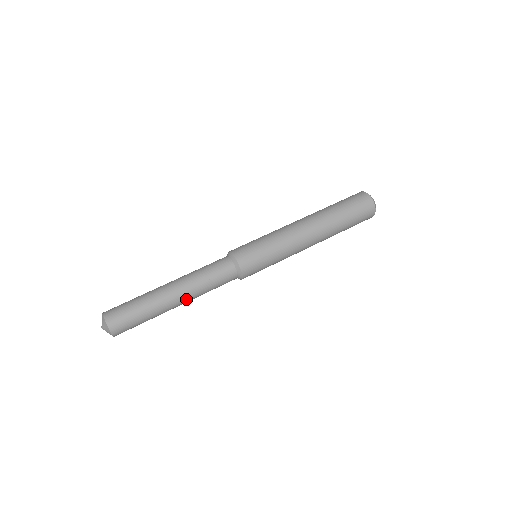
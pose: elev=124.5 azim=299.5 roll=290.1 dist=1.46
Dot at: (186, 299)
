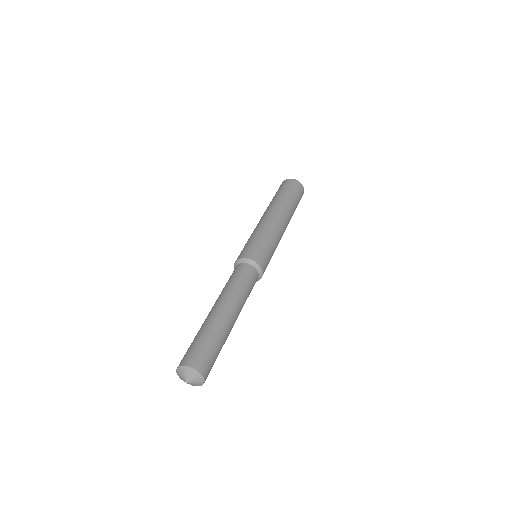
Dot at: occluded
